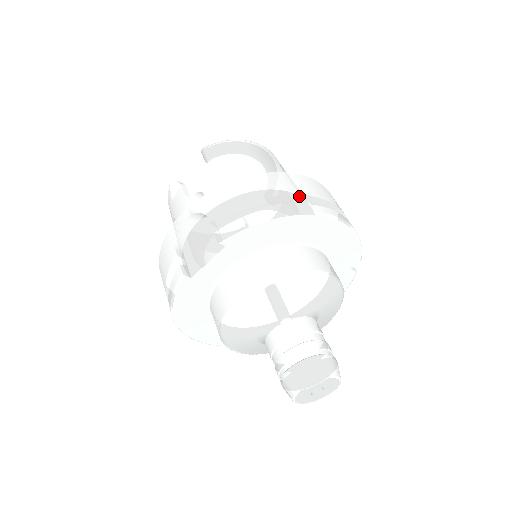
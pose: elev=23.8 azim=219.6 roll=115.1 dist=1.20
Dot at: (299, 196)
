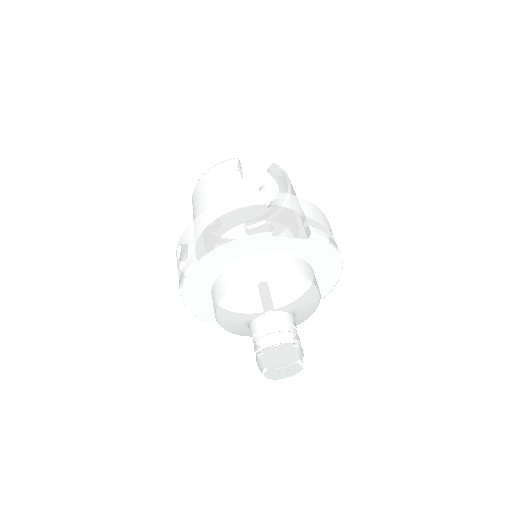
Dot at: occluded
